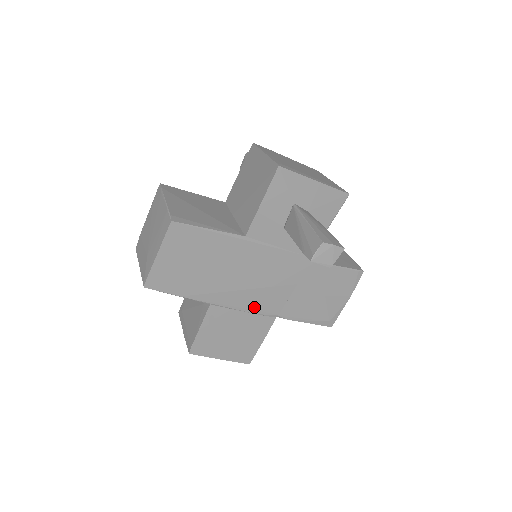
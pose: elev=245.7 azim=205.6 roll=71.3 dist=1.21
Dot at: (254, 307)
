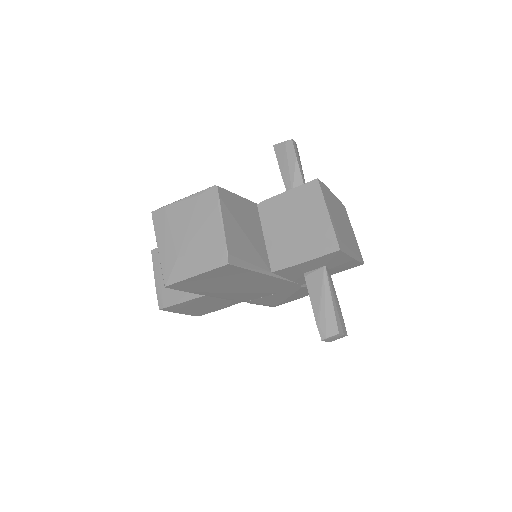
Dot at: (235, 298)
